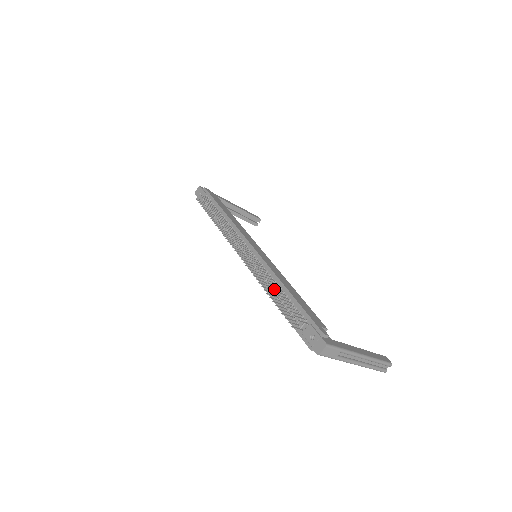
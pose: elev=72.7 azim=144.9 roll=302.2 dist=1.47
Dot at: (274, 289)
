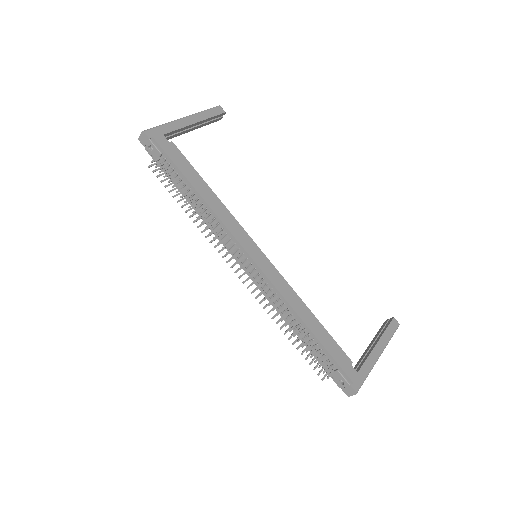
Dot at: (292, 322)
